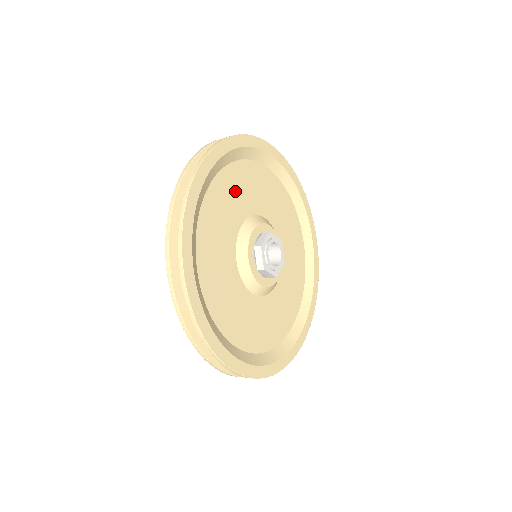
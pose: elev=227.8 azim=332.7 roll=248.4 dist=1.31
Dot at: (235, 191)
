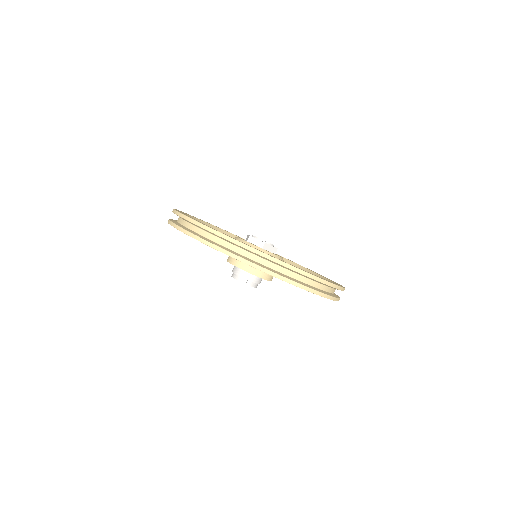
Dot at: occluded
